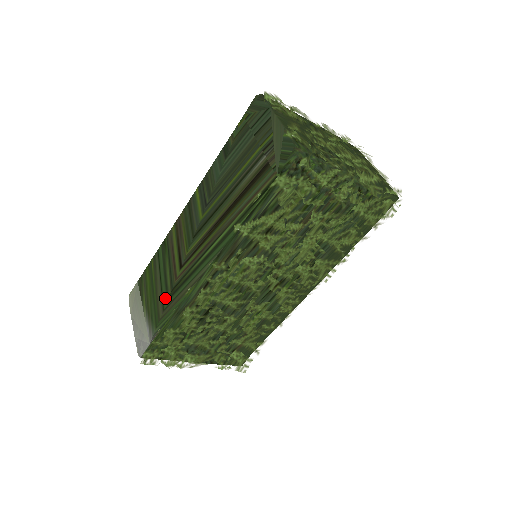
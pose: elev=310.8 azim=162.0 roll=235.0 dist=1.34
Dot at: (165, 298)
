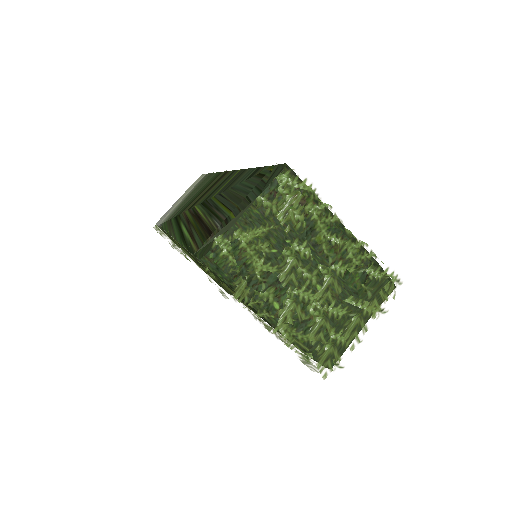
Dot at: (178, 213)
